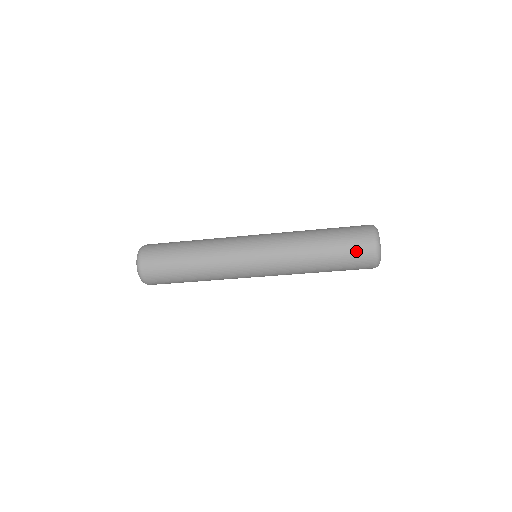
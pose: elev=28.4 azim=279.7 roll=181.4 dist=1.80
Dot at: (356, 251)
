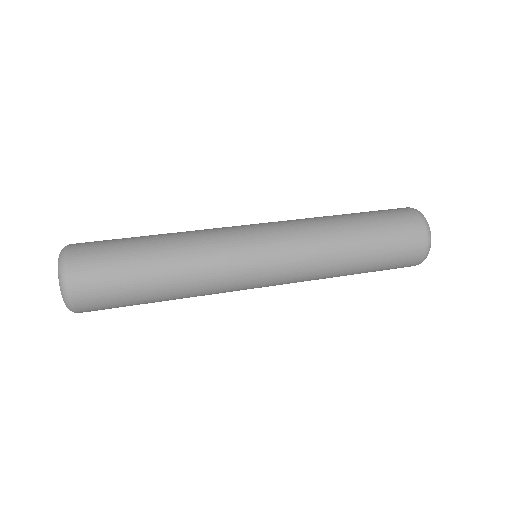
Dot at: (405, 244)
